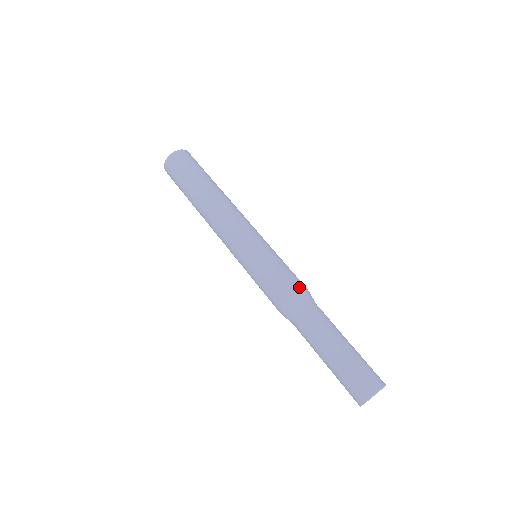
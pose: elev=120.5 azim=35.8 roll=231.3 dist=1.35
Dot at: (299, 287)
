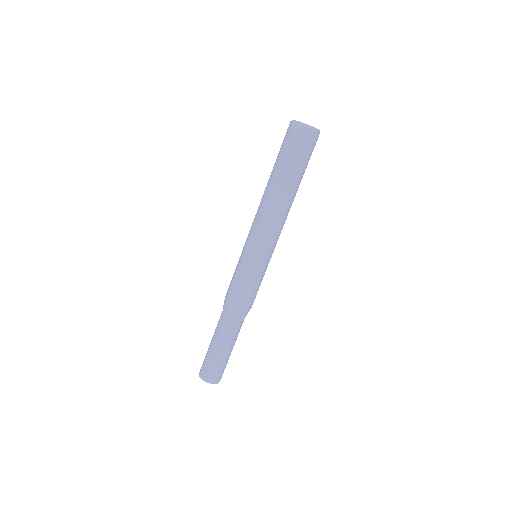
Dot at: (250, 306)
